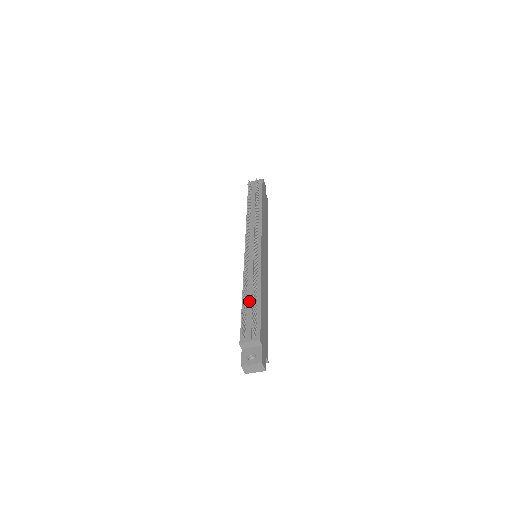
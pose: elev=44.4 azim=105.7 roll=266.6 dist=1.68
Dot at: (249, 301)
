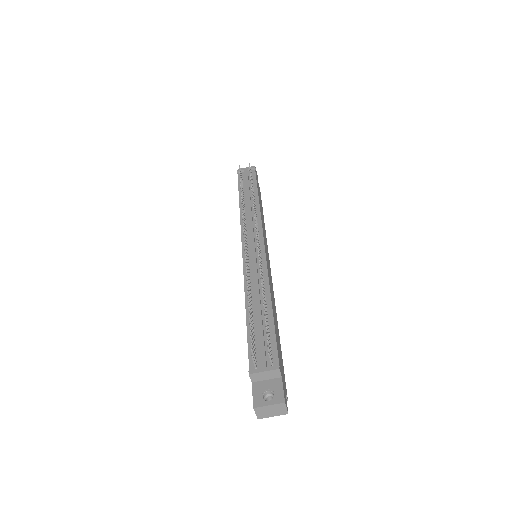
Dot at: (257, 314)
